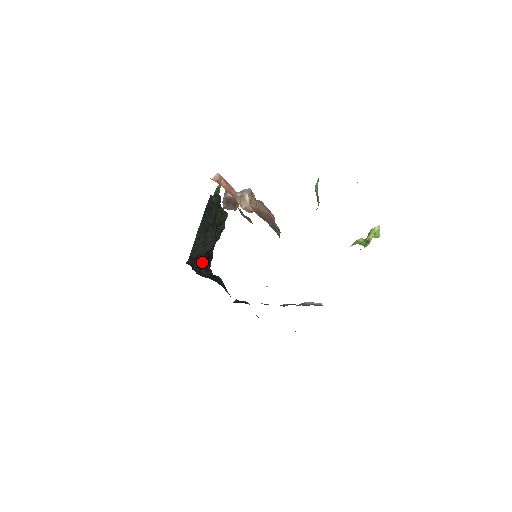
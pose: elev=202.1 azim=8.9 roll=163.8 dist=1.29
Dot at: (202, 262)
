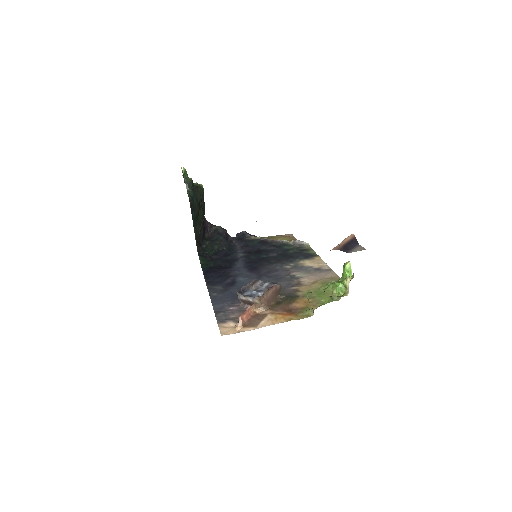
Dot at: (203, 233)
